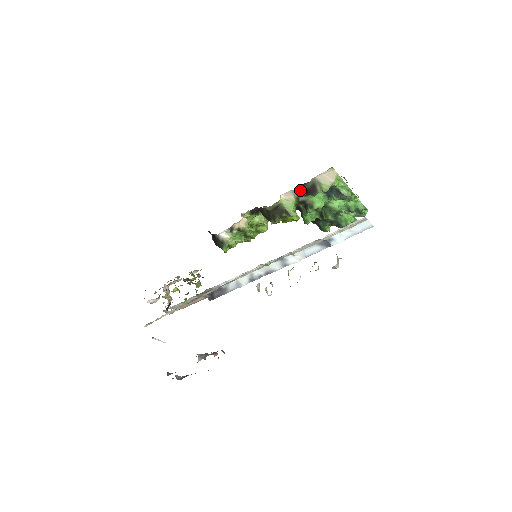
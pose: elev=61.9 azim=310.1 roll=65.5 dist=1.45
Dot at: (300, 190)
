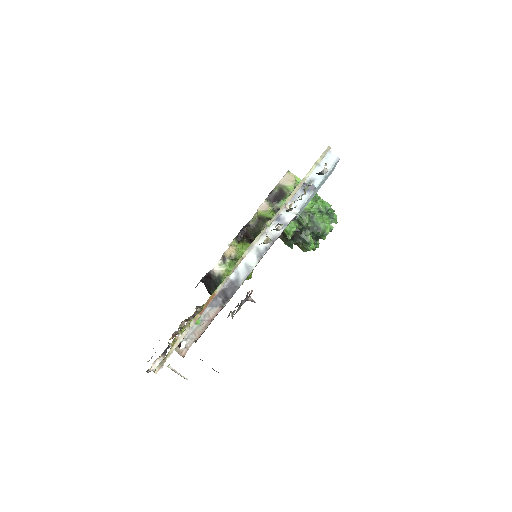
Dot at: (271, 200)
